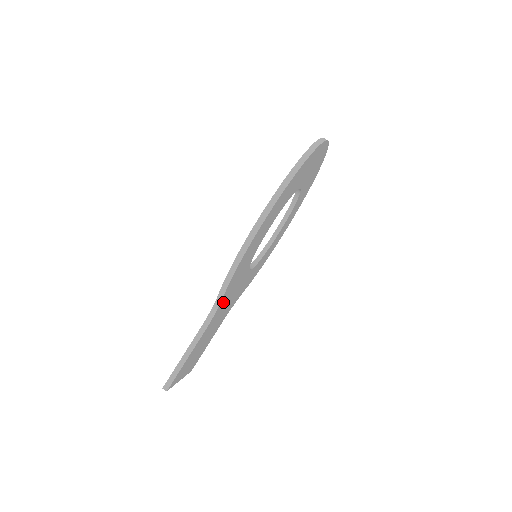
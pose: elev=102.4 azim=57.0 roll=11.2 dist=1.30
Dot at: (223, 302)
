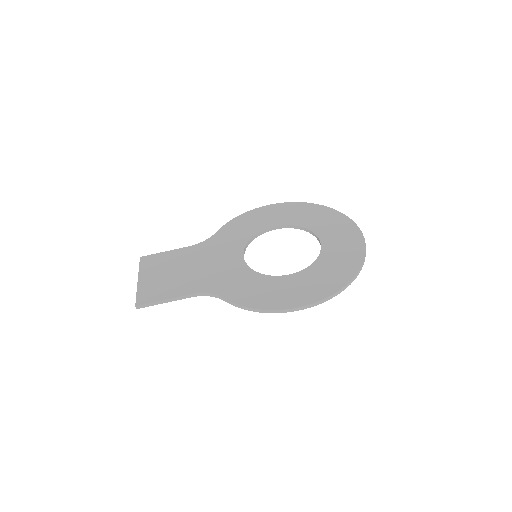
Dot at: (218, 289)
